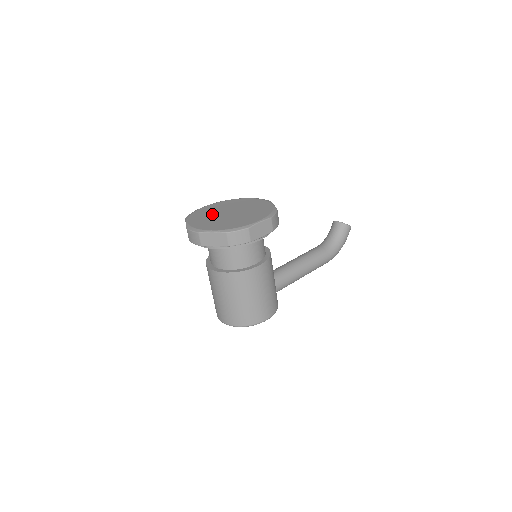
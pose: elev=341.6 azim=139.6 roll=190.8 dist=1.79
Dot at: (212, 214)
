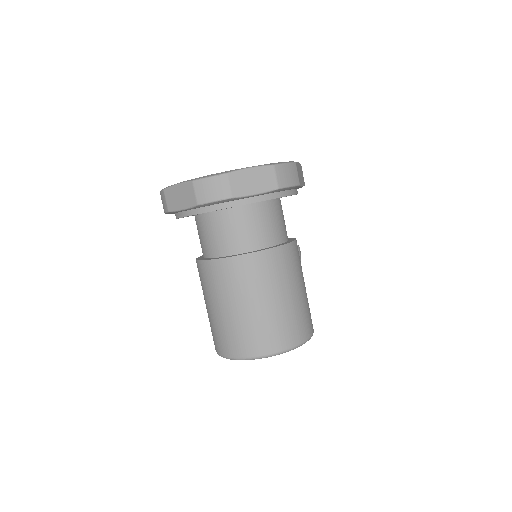
Dot at: occluded
